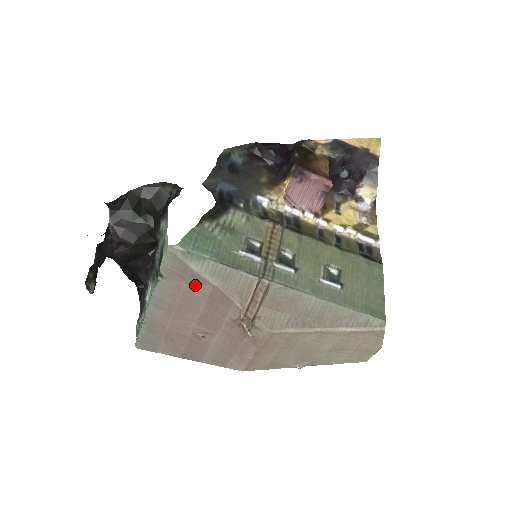
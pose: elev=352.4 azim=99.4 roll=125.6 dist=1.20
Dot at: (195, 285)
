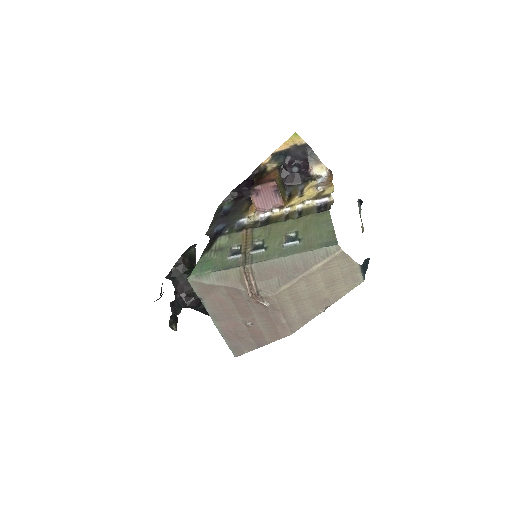
Dot at: (217, 293)
